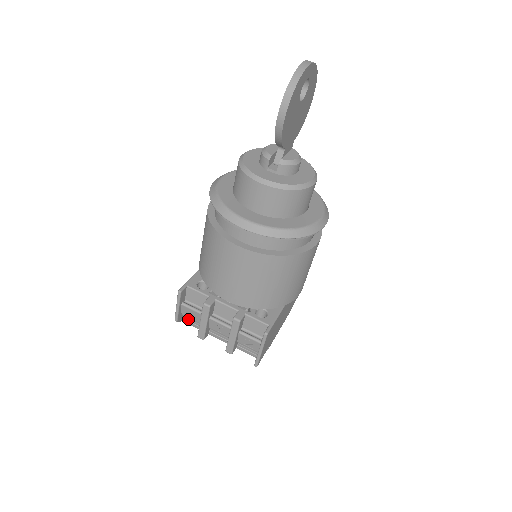
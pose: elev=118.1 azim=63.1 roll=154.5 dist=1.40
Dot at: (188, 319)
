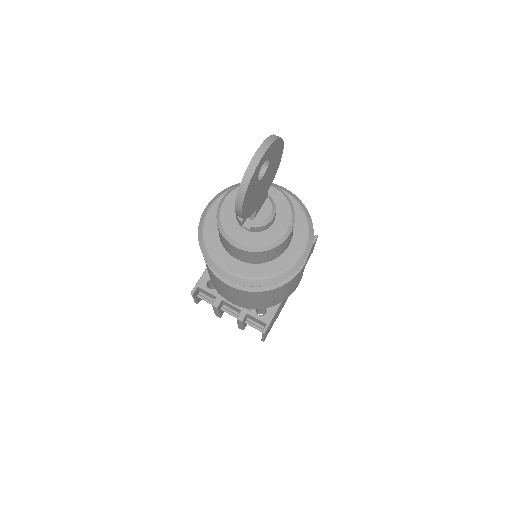
Dot at: occluded
